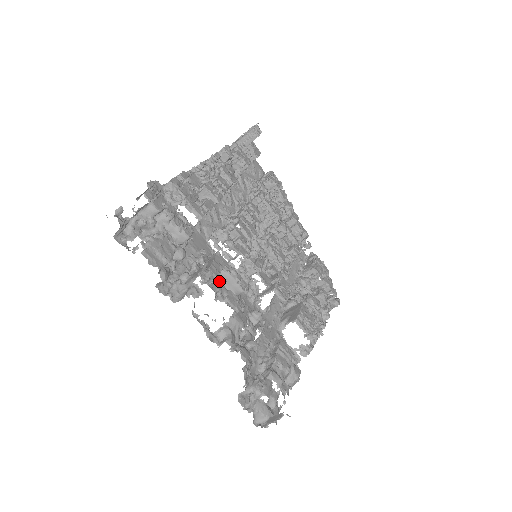
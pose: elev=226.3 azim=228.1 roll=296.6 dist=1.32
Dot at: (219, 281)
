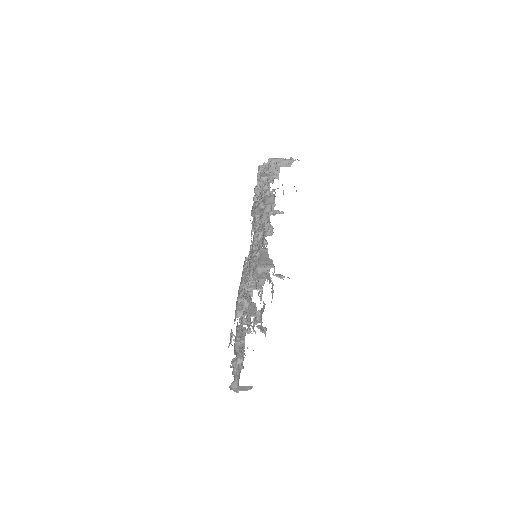
Dot at: occluded
